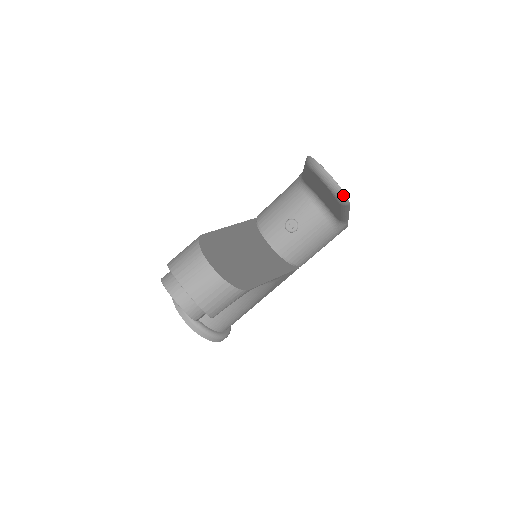
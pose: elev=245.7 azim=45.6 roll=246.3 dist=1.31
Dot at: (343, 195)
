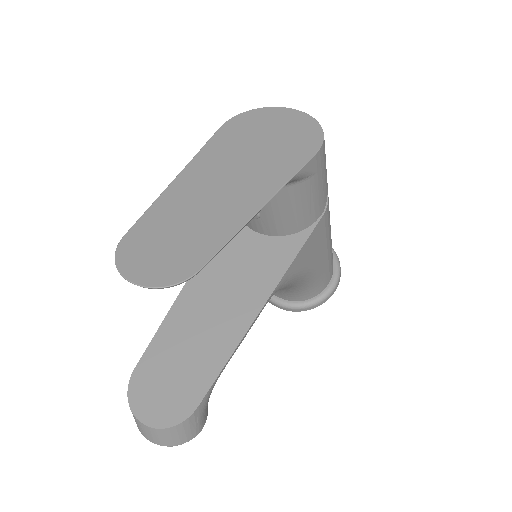
Dot at: (169, 287)
